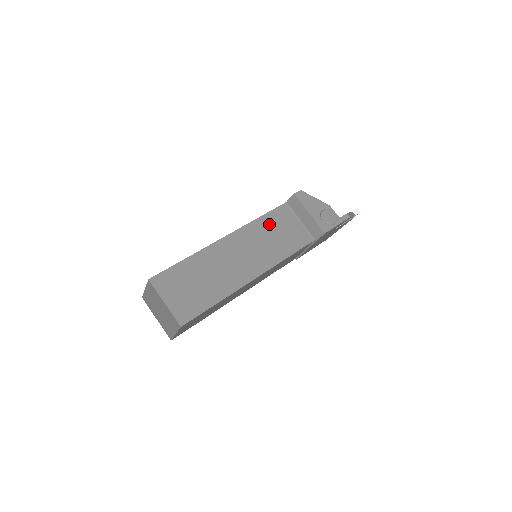
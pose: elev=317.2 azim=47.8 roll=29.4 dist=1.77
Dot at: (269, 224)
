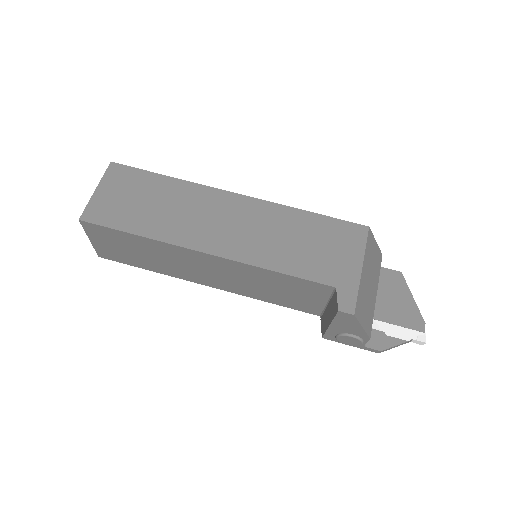
Dot at: (281, 281)
